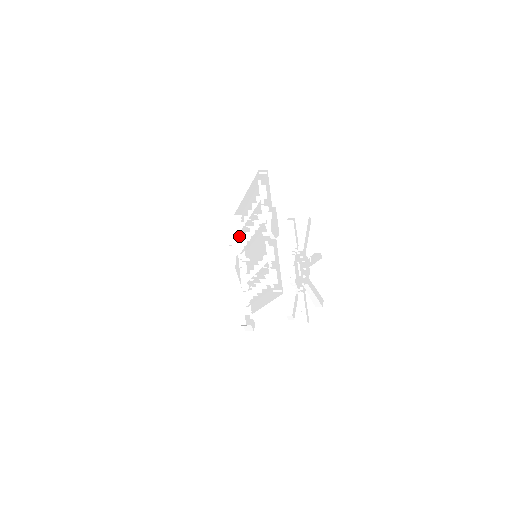
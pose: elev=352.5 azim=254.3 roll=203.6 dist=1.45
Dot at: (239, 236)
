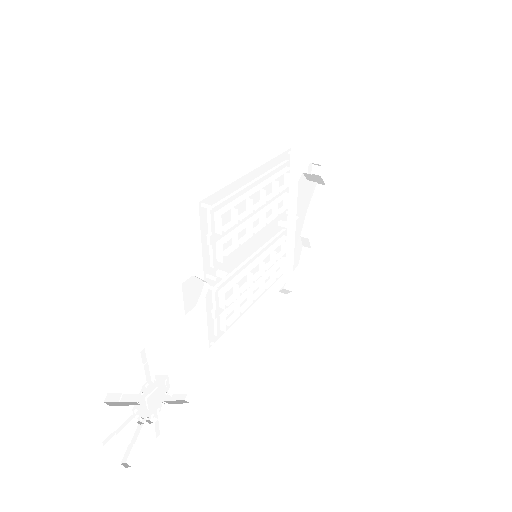
Dot at: (293, 181)
